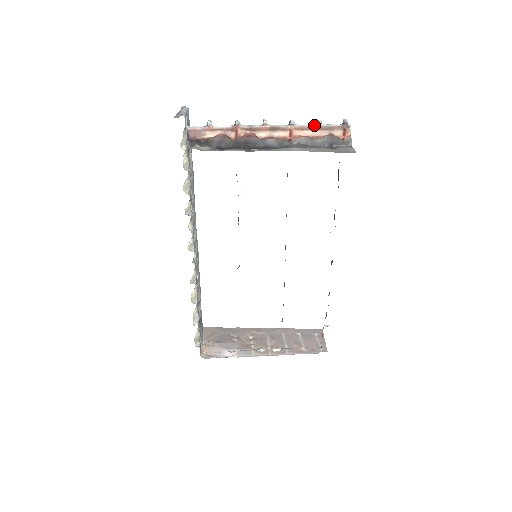
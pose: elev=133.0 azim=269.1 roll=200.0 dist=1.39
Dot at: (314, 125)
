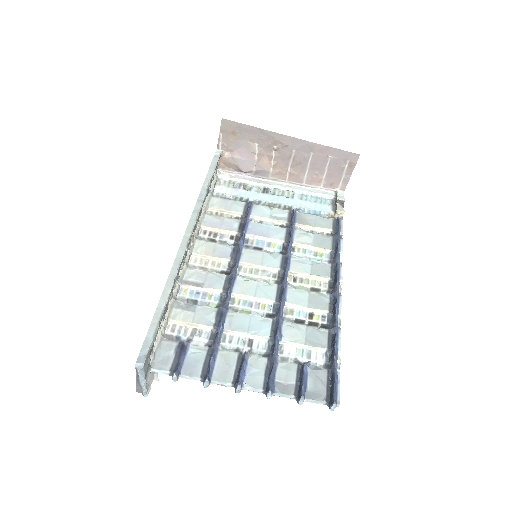
Dot at: occluded
